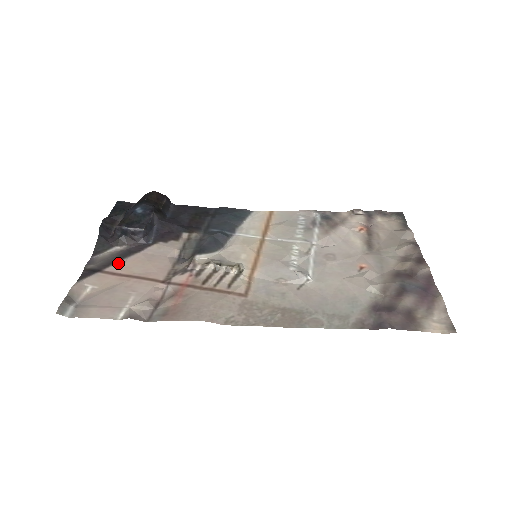
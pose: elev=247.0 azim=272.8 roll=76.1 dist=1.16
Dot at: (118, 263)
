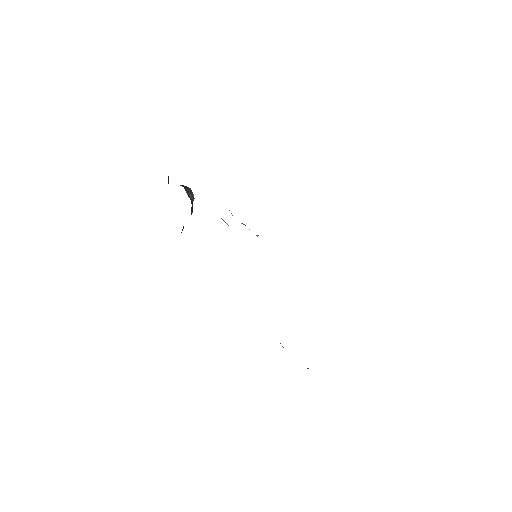
Dot at: occluded
